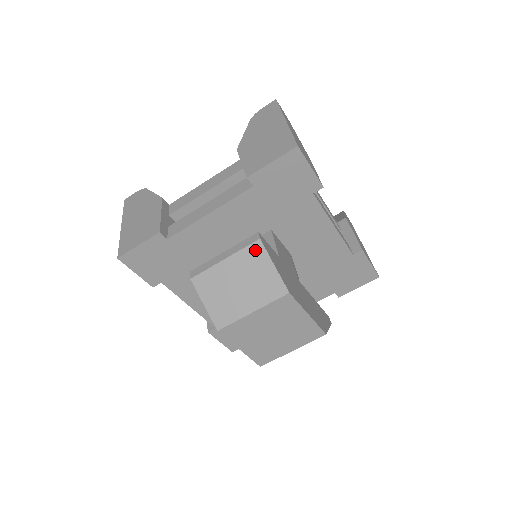
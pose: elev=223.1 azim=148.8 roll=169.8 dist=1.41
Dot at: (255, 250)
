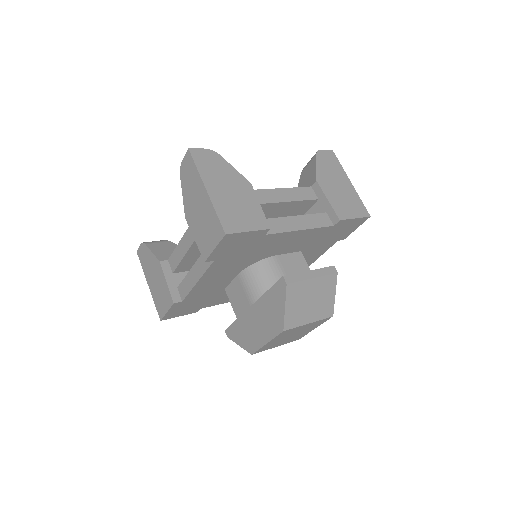
Dot at: (332, 279)
